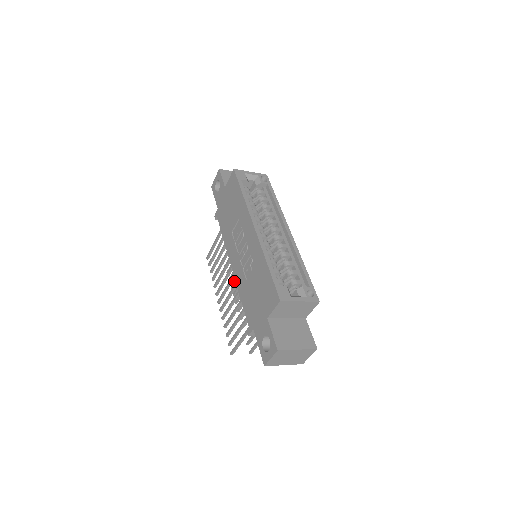
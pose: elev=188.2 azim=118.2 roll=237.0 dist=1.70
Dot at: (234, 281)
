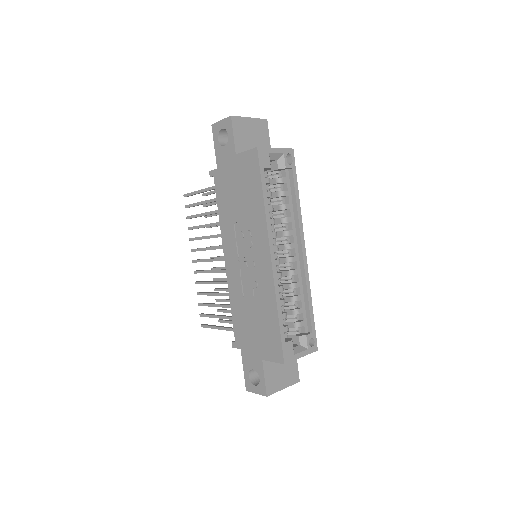
Dot at: occluded
